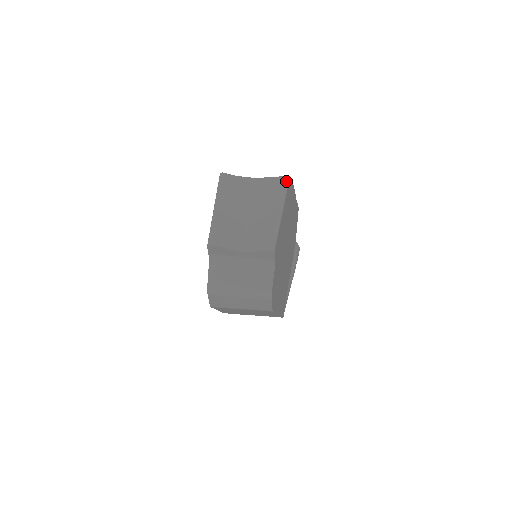
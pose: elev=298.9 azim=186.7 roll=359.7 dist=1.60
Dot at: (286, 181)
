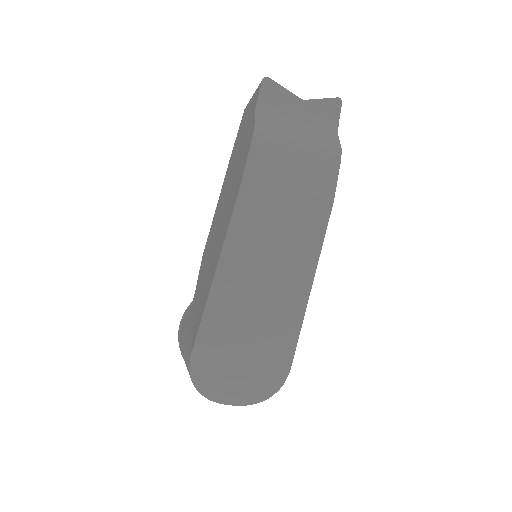
Dot at: occluded
